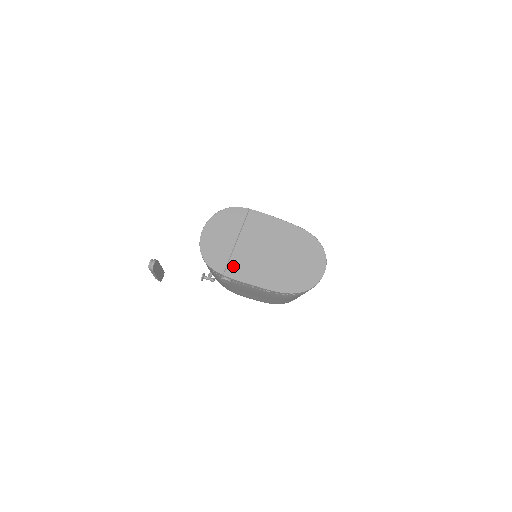
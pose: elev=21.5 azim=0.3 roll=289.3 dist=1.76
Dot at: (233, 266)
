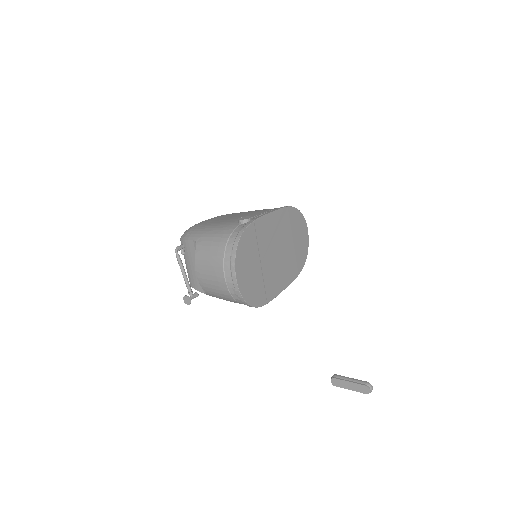
Dot at: (269, 289)
